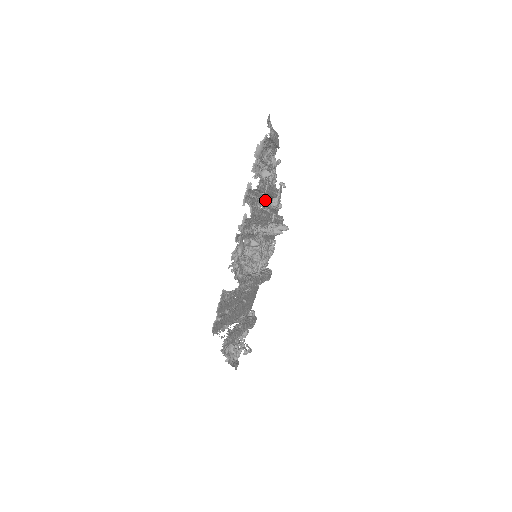
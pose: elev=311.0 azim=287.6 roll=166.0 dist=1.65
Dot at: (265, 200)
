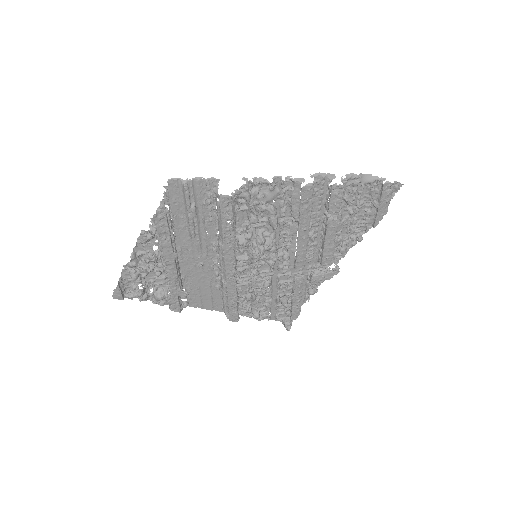
Dot at: (317, 243)
